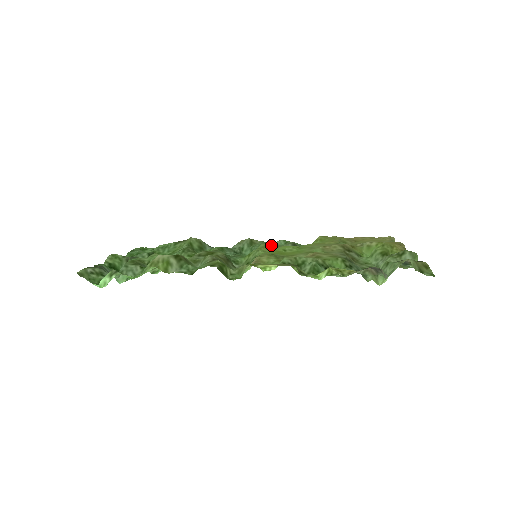
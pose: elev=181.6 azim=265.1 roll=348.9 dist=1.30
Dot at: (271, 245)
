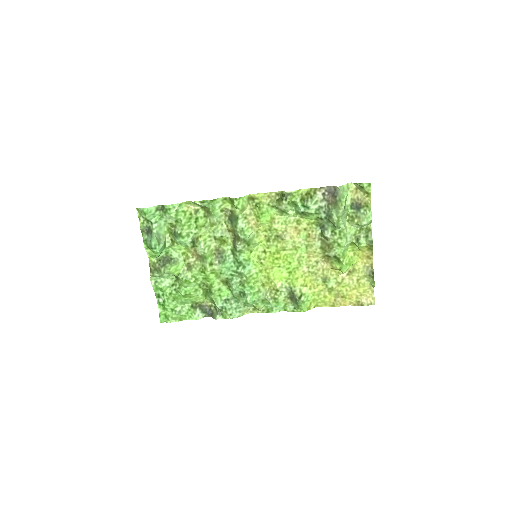
Dot at: (270, 281)
